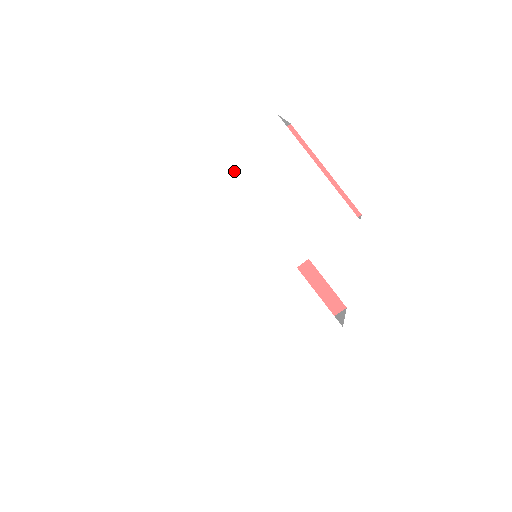
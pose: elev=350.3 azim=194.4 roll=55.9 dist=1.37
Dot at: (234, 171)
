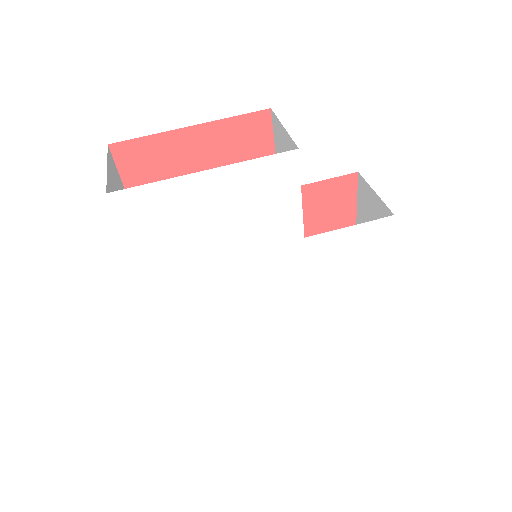
Dot at: (156, 265)
